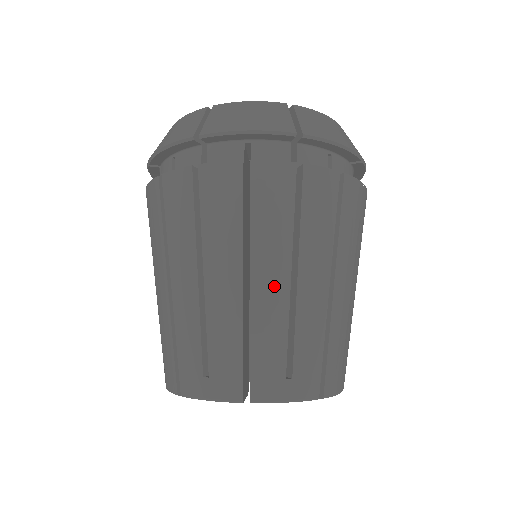
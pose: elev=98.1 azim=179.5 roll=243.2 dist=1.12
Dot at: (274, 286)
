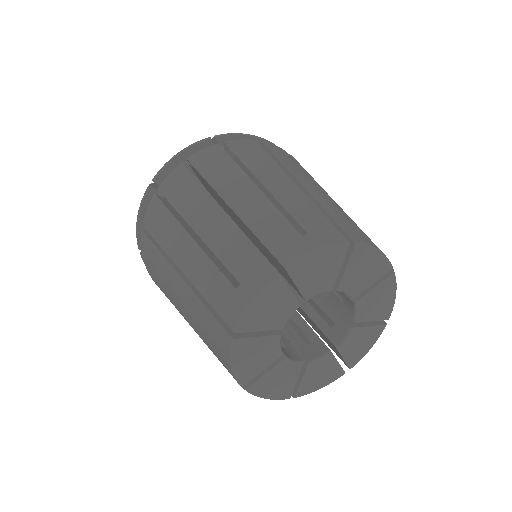
Dot at: (317, 190)
